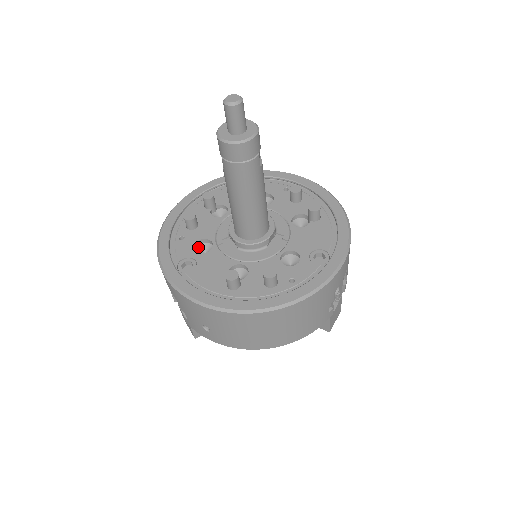
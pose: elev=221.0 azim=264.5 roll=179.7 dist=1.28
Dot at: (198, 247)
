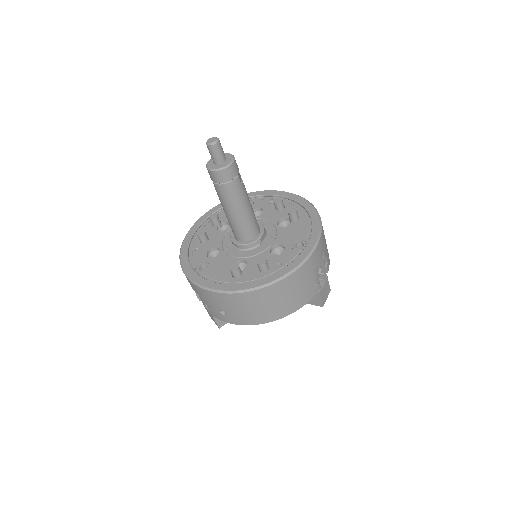
Dot at: (210, 254)
